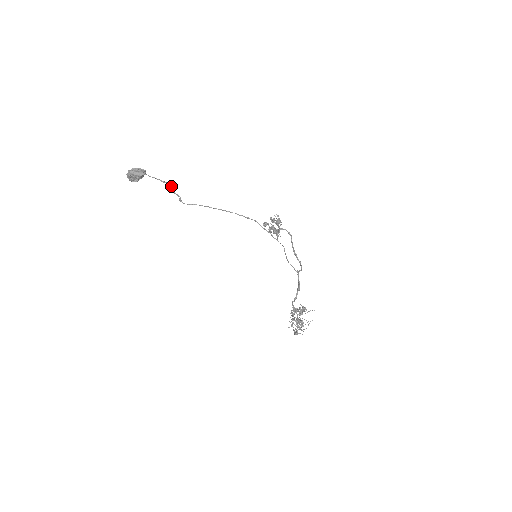
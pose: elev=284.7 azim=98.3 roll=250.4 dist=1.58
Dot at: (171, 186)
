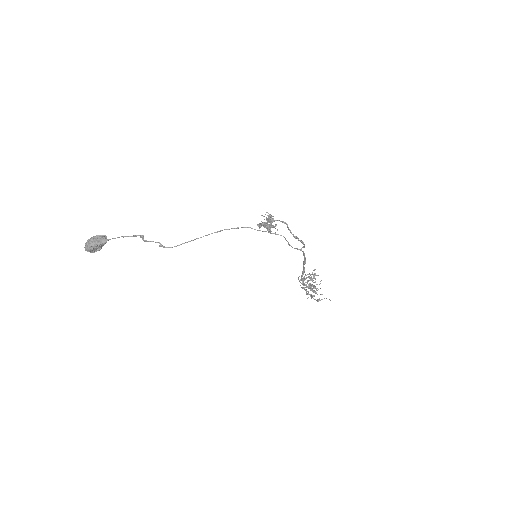
Dot at: (143, 237)
